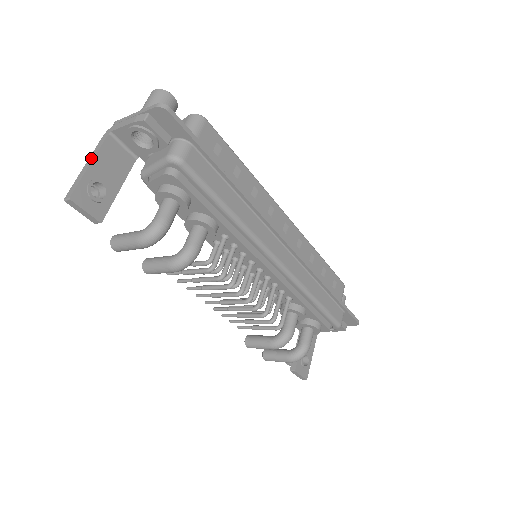
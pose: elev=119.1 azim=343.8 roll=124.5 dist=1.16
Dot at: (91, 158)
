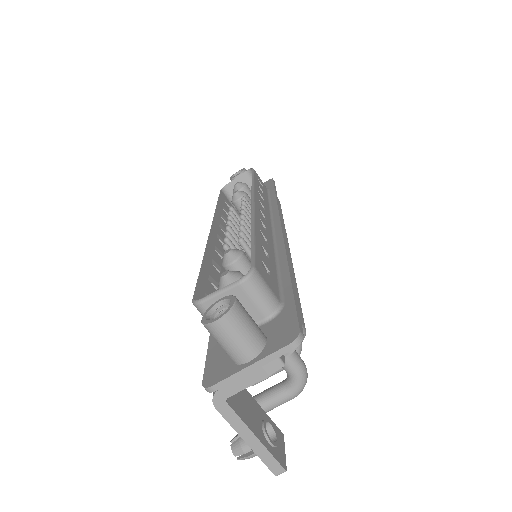
Dot at: (246, 434)
